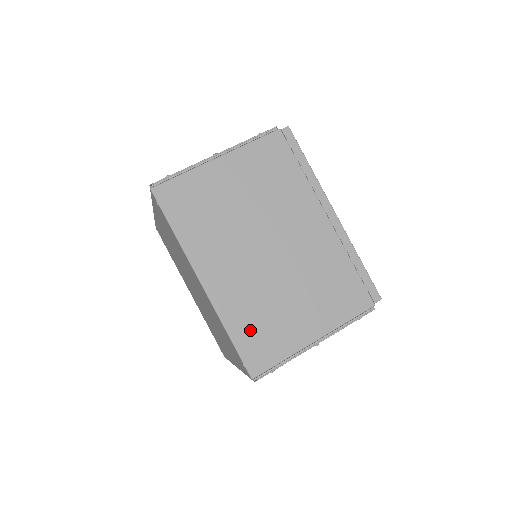
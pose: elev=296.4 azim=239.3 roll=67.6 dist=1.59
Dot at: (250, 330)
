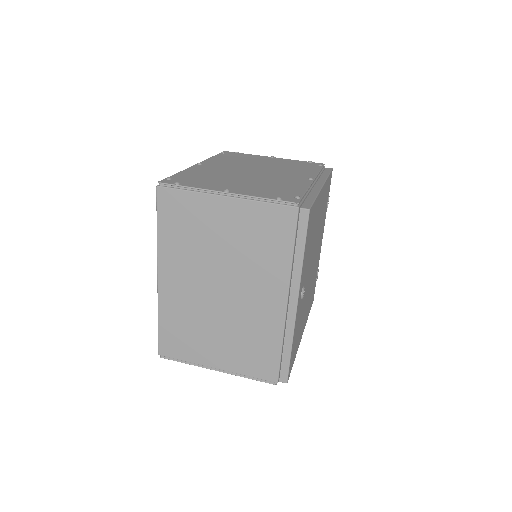
Dot at: (174, 329)
